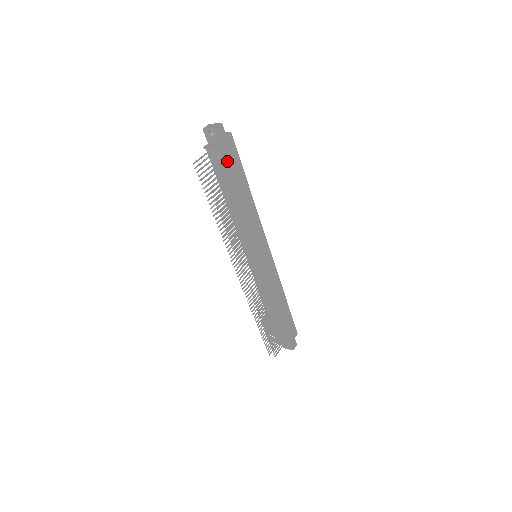
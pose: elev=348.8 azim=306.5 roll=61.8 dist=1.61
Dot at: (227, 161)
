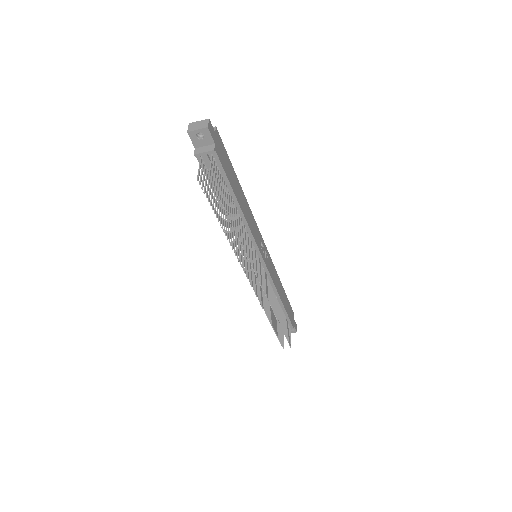
Dot at: (223, 163)
